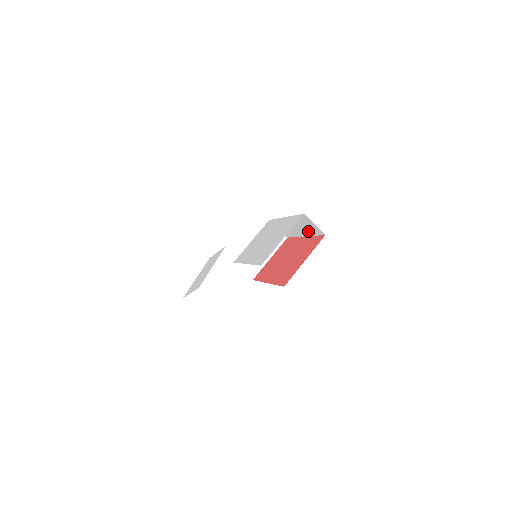
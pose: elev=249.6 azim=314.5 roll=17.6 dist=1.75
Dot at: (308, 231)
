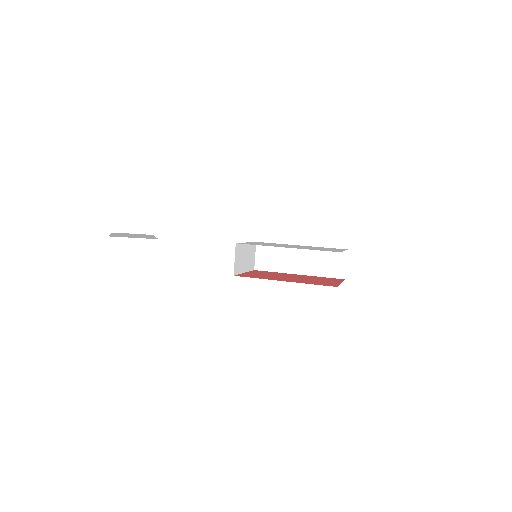
Dot at: (318, 269)
